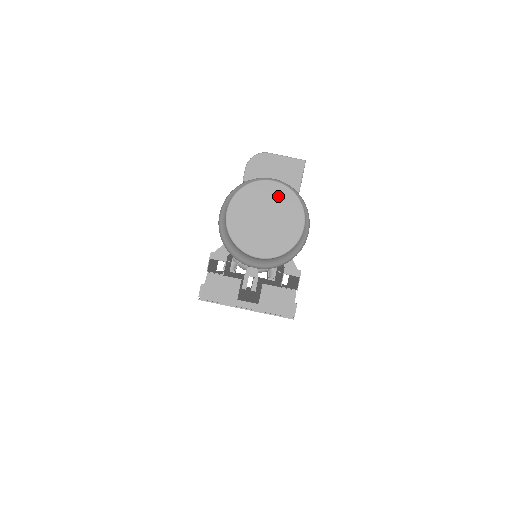
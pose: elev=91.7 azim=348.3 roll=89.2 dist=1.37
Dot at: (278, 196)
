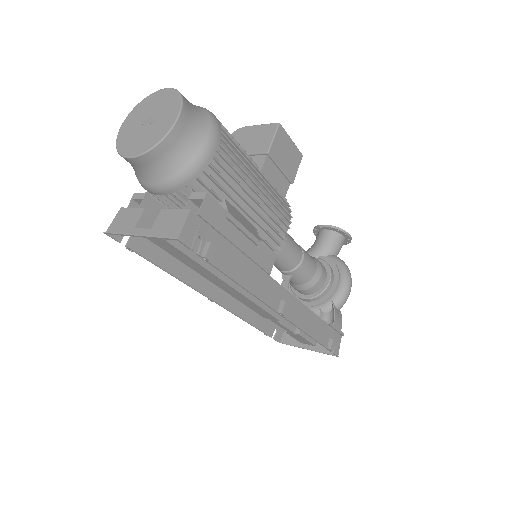
Dot at: (164, 99)
